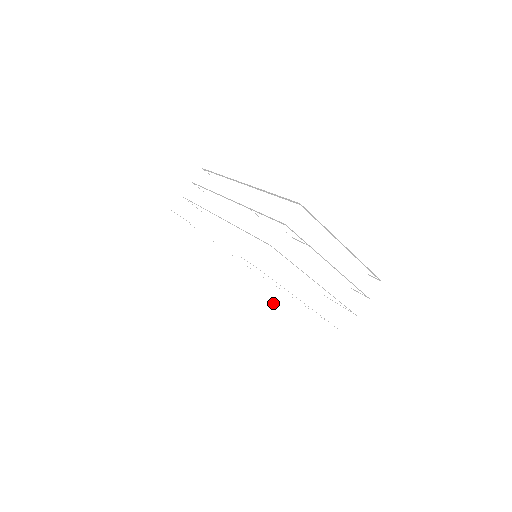
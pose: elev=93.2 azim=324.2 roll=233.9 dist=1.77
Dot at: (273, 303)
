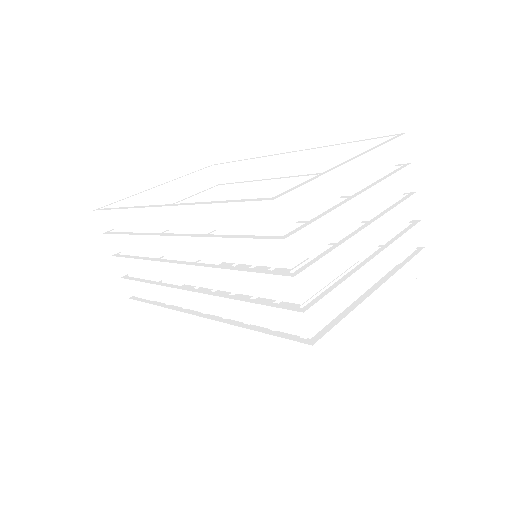
Dot at: (355, 328)
